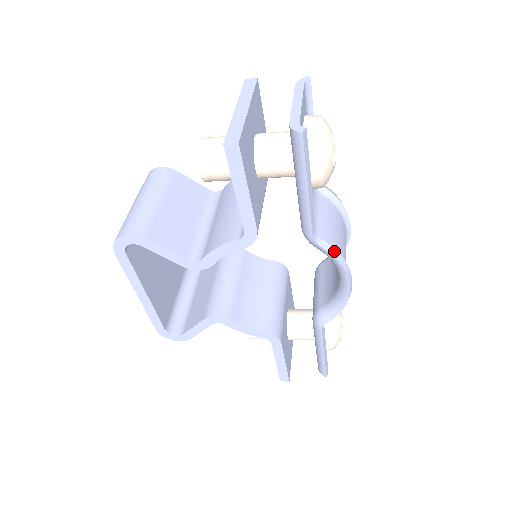
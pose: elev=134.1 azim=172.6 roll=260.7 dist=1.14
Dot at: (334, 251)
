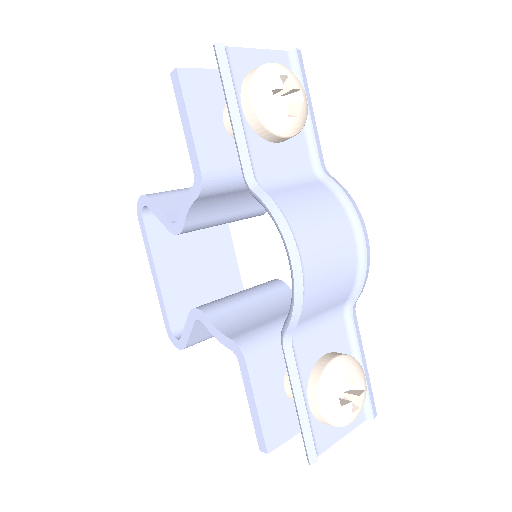
Dot at: (270, 202)
